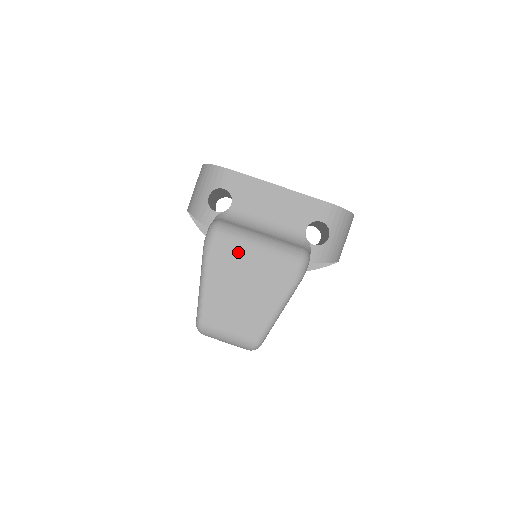
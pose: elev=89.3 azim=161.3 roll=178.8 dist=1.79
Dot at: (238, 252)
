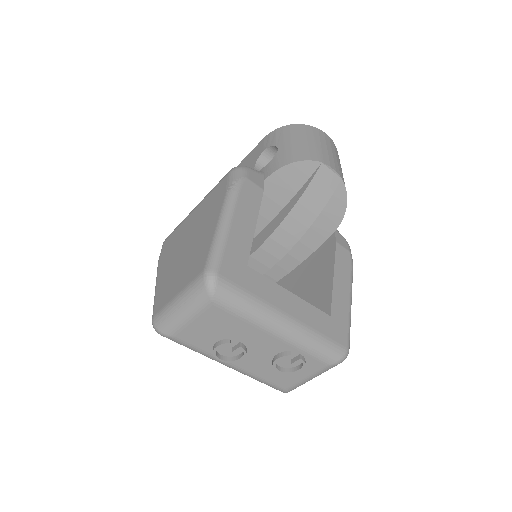
Dot at: (180, 230)
